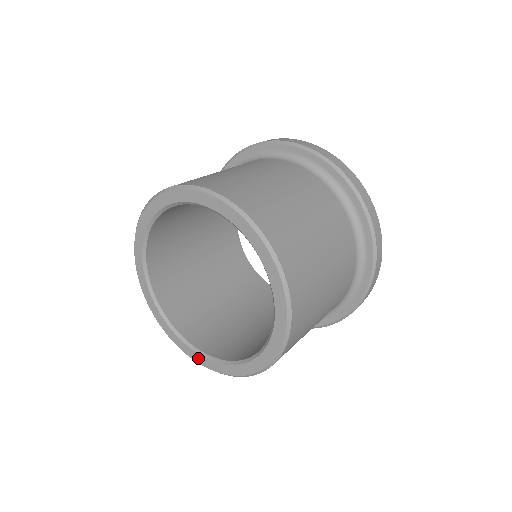
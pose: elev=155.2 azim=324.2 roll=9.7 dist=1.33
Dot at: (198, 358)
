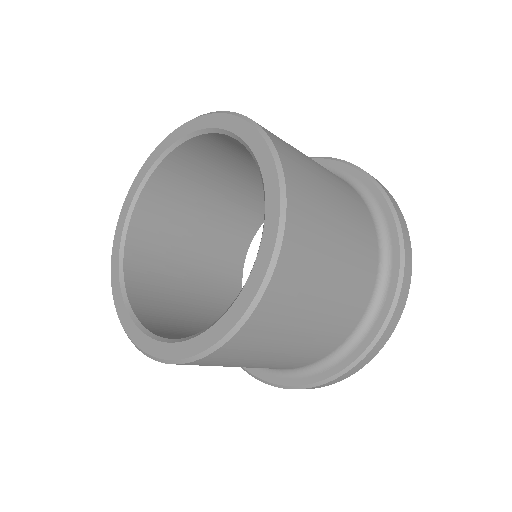
Dot at: (191, 347)
